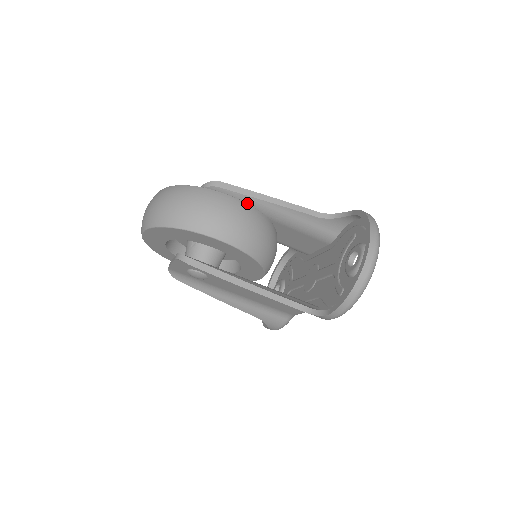
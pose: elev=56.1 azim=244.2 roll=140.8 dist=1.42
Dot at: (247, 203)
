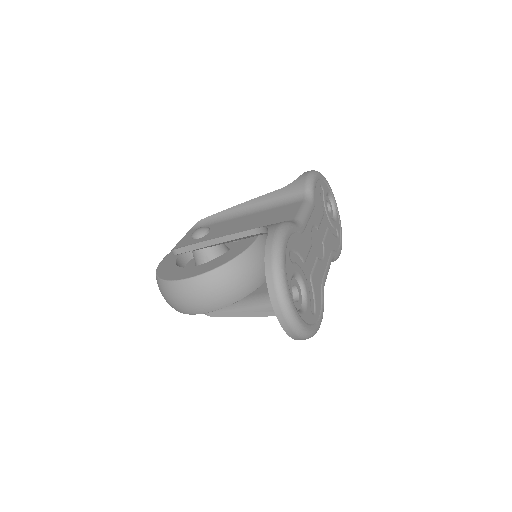
Dot at: occluded
